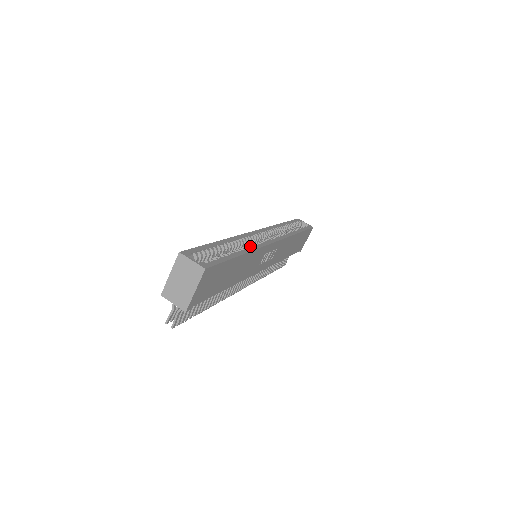
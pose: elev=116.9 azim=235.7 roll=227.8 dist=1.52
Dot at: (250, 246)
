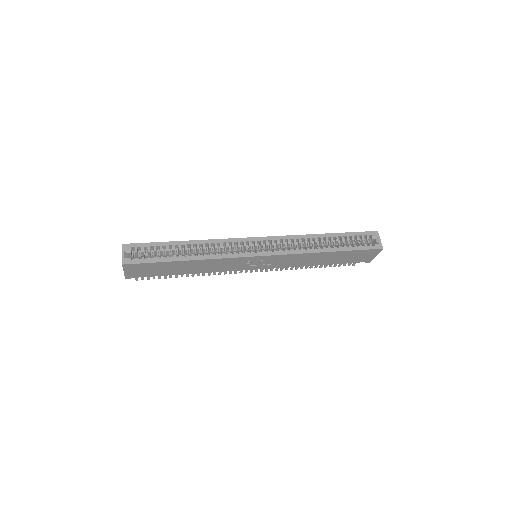
Dot at: (215, 253)
